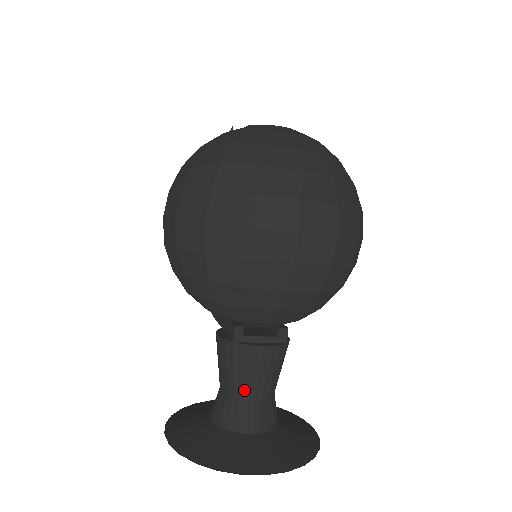
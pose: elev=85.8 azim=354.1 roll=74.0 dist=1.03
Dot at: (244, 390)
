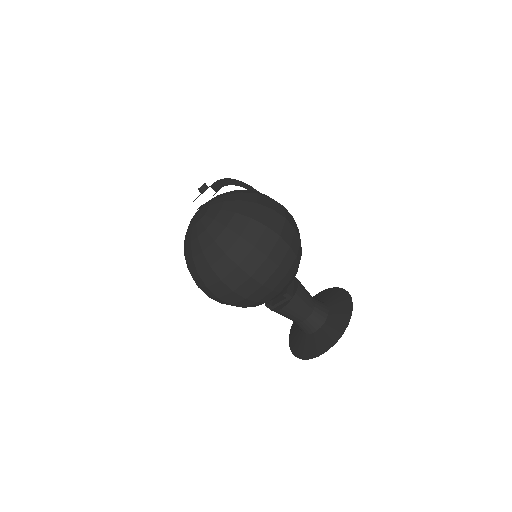
Dot at: (294, 320)
